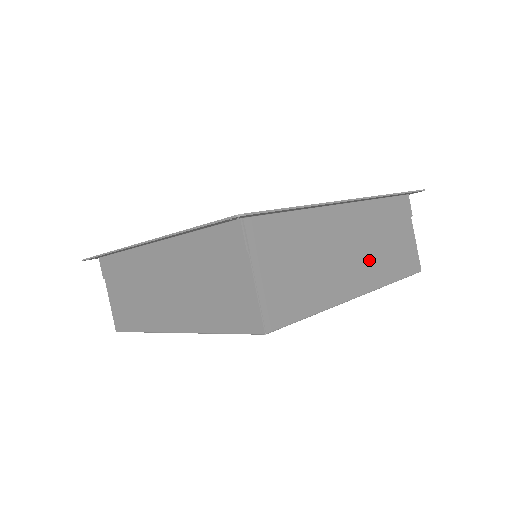
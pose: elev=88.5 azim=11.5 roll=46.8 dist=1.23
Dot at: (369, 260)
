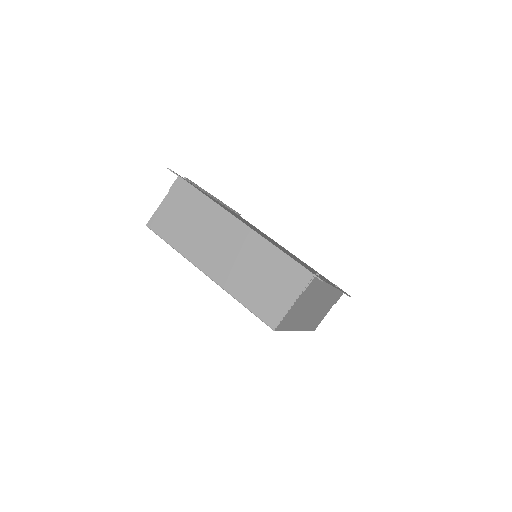
Dot at: (313, 316)
